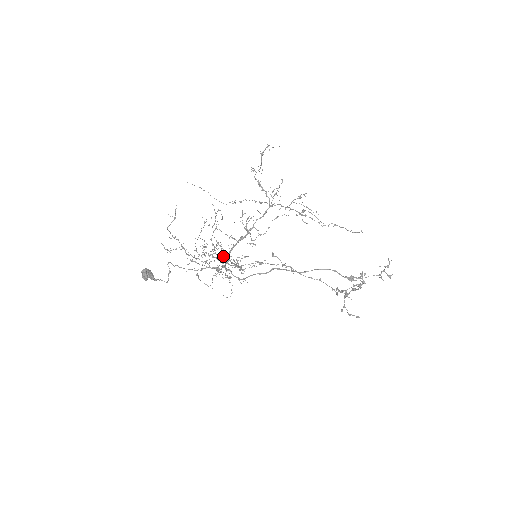
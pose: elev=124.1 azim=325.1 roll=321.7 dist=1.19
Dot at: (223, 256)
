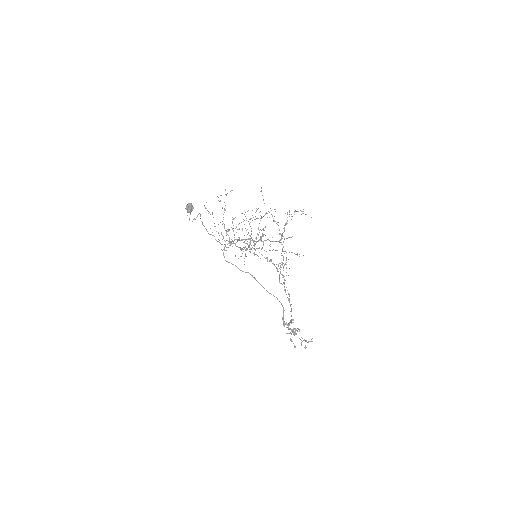
Dot at: occluded
